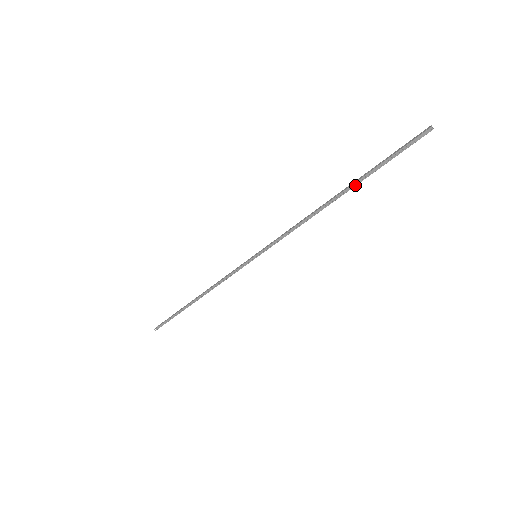
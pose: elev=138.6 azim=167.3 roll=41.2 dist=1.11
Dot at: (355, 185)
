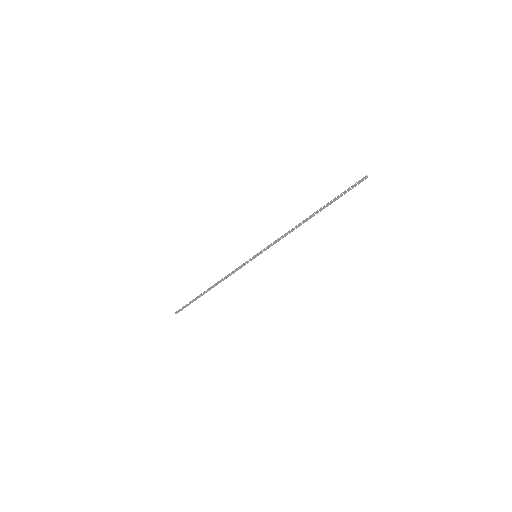
Dot at: occluded
